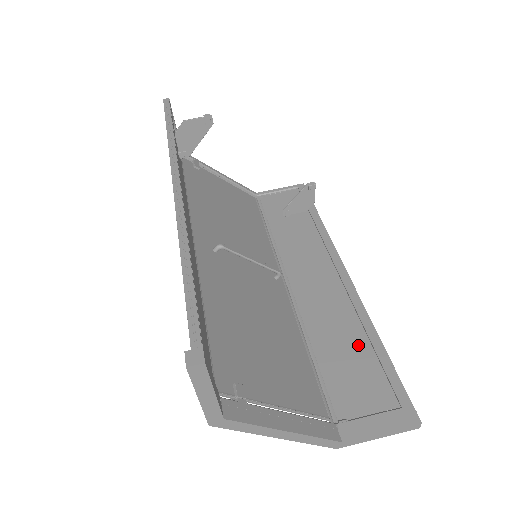
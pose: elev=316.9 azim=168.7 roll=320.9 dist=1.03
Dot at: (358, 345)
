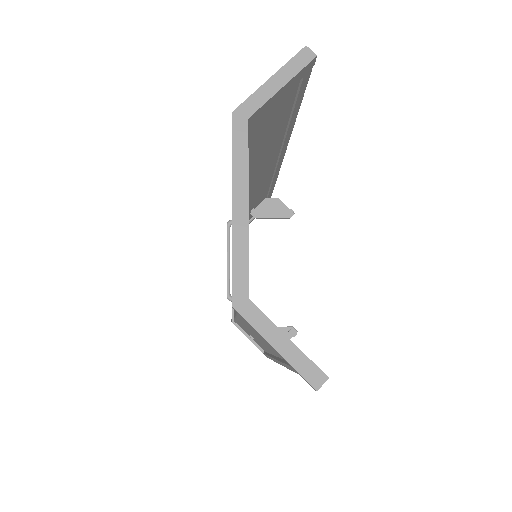
Dot at: occluded
